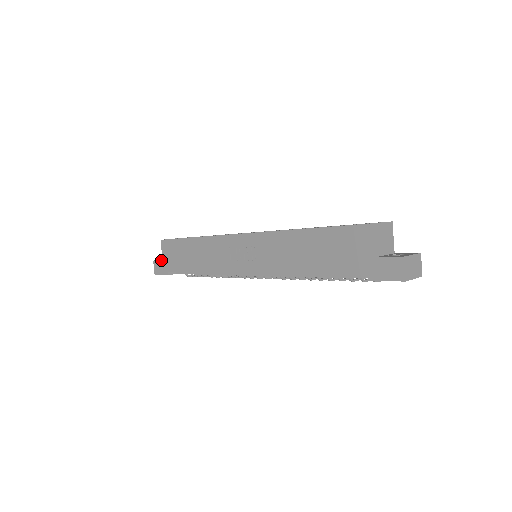
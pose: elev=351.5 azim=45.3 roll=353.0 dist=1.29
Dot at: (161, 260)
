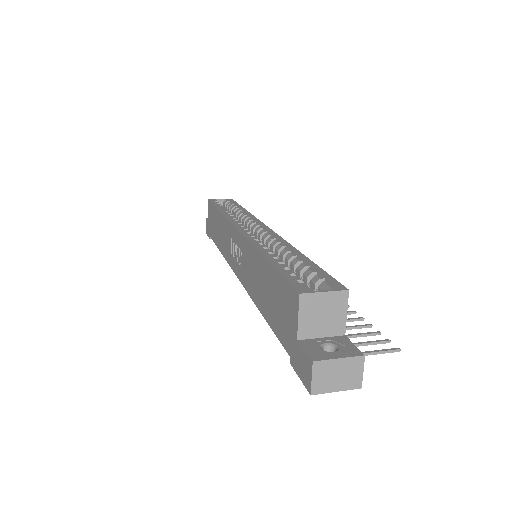
Dot at: (208, 221)
